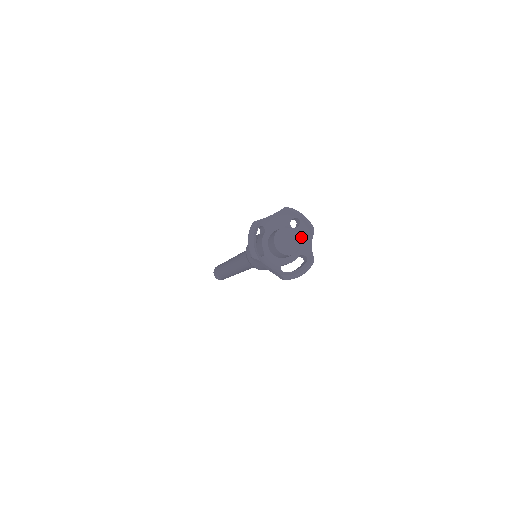
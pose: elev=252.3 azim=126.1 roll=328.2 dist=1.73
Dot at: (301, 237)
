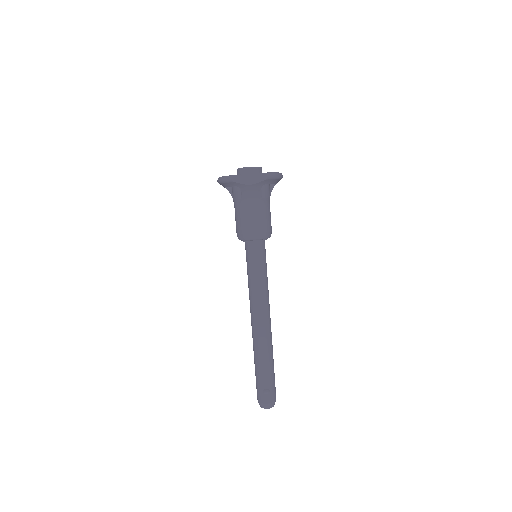
Dot at: occluded
